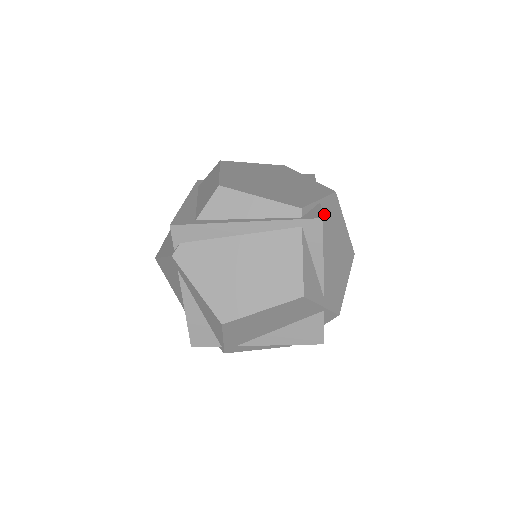
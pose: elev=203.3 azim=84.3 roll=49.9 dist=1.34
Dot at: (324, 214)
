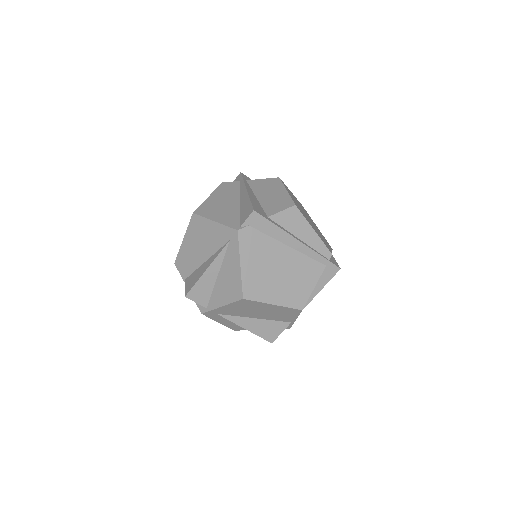
Dot at: occluded
